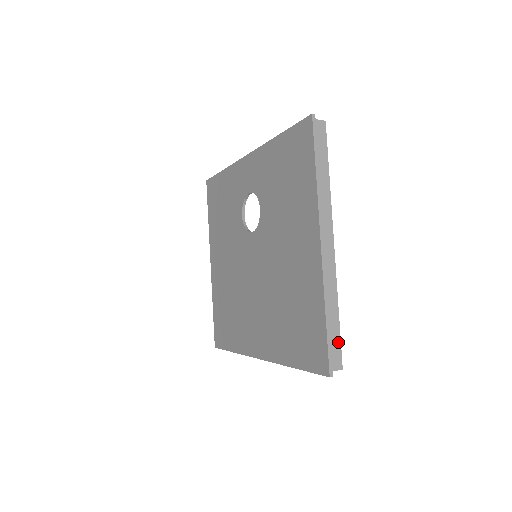
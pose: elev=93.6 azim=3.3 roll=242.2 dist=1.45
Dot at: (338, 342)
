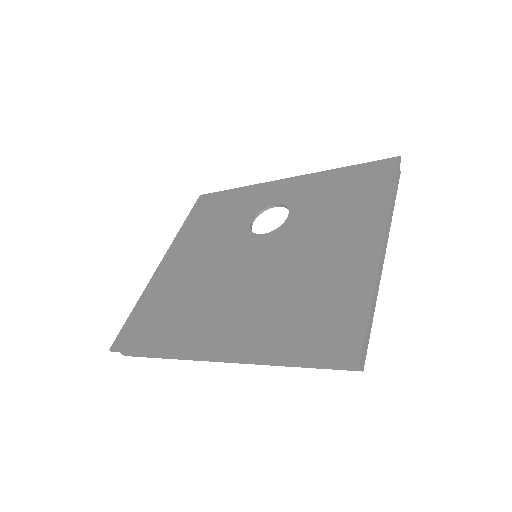
Dot at: (367, 340)
